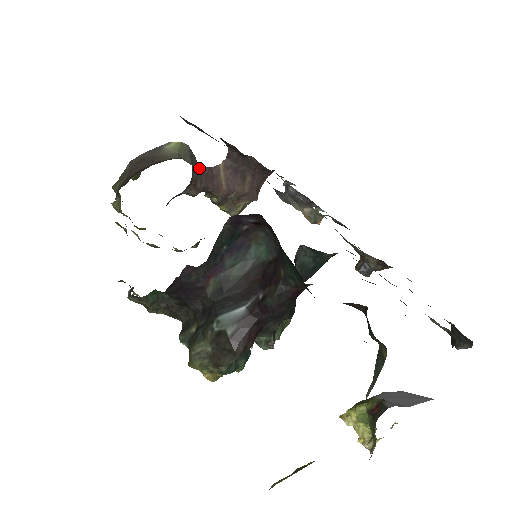
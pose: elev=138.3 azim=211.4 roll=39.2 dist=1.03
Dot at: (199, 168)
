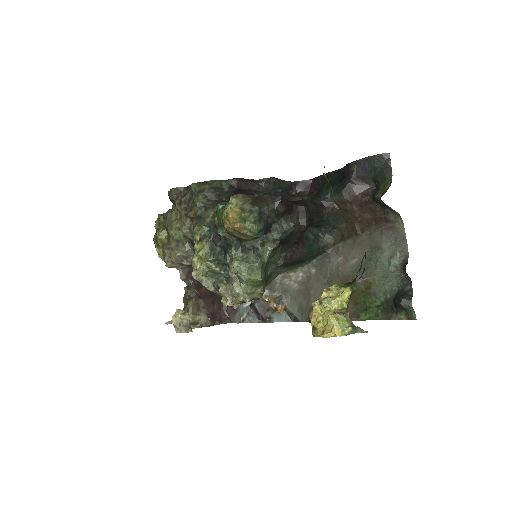
Dot at: occluded
